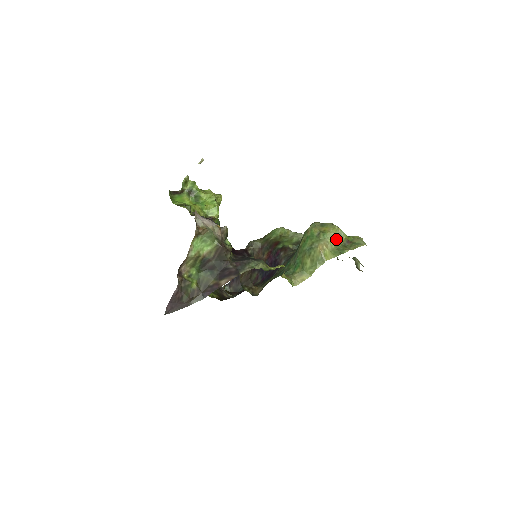
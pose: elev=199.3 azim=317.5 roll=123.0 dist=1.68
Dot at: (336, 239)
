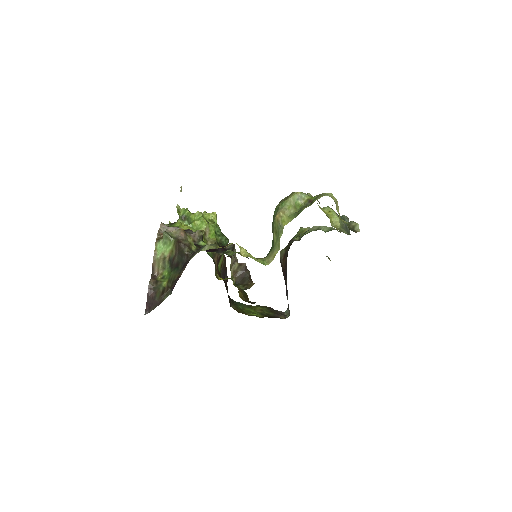
Dot at: (295, 203)
